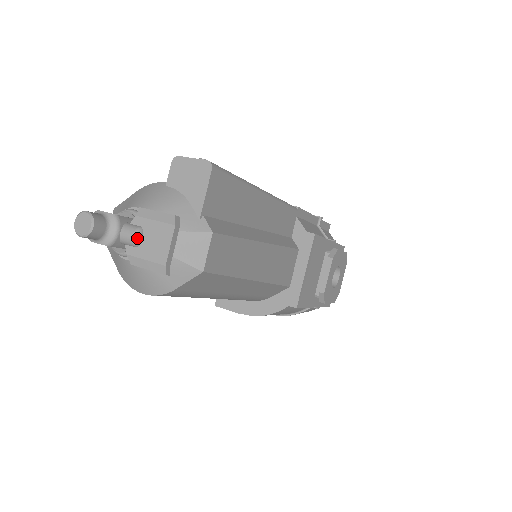
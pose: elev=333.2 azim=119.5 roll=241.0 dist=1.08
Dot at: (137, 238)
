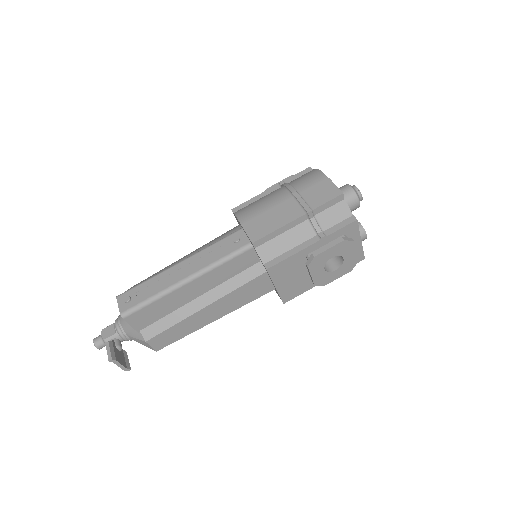
Dot at: occluded
